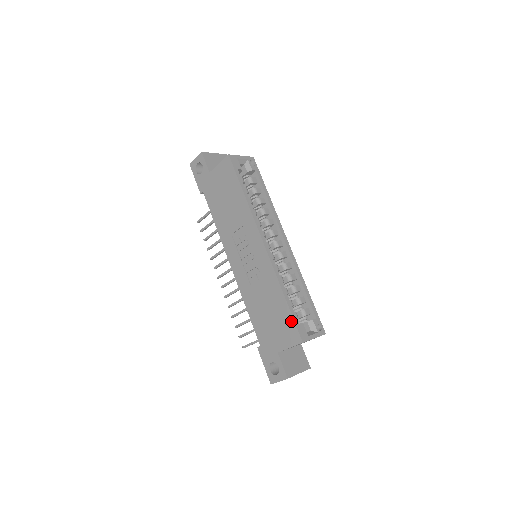
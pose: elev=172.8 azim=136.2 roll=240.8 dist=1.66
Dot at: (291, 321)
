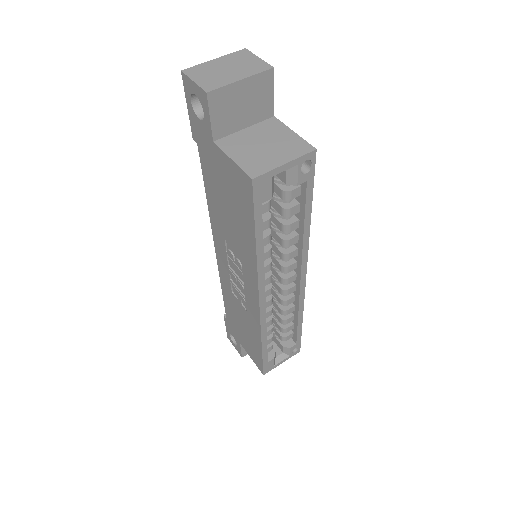
Dot at: (260, 359)
